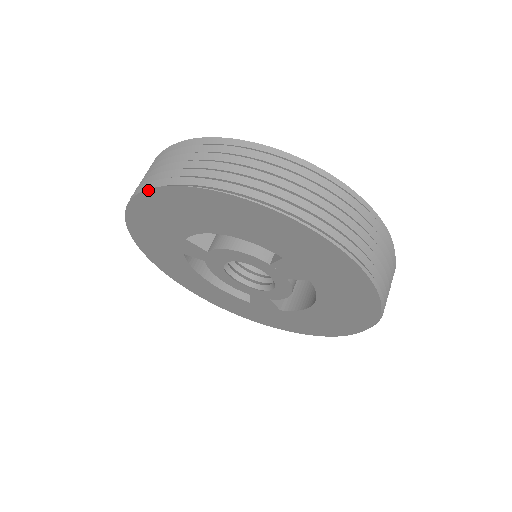
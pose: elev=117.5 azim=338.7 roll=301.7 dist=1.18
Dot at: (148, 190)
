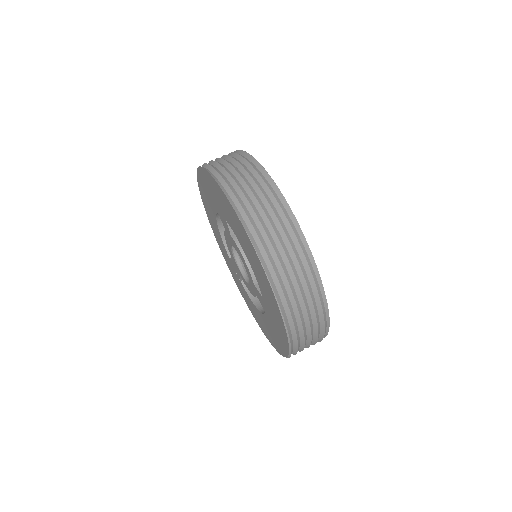
Dot at: (229, 202)
